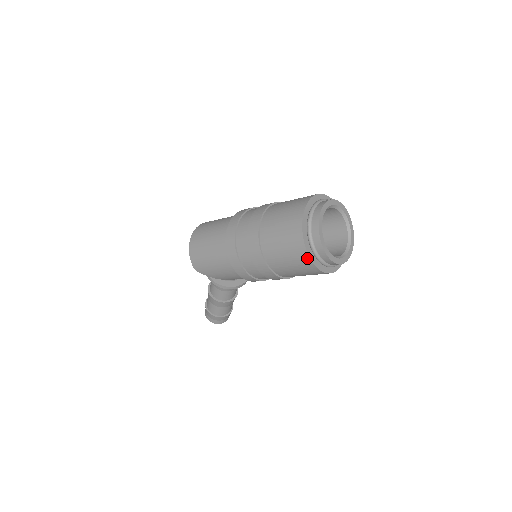
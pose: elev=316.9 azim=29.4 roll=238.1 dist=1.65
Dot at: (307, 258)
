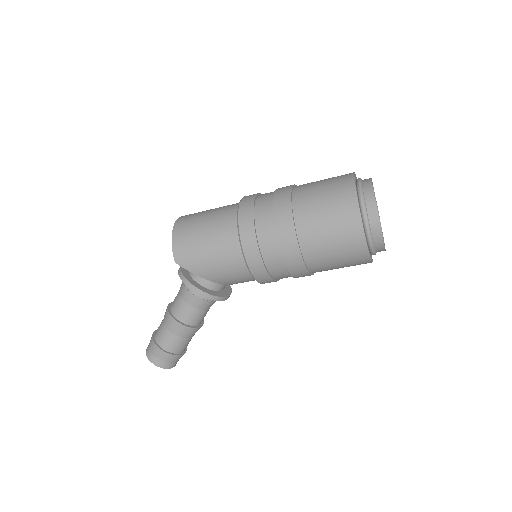
Dot at: (359, 226)
